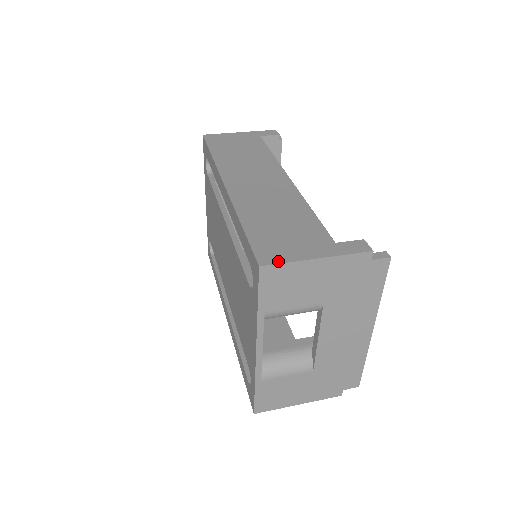
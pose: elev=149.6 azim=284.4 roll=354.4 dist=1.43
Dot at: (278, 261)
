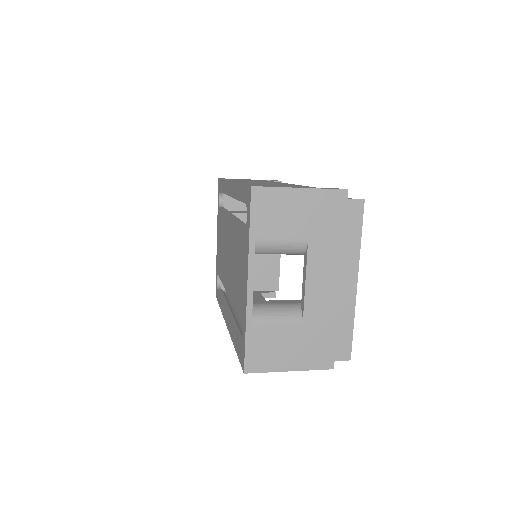
Dot at: (267, 186)
